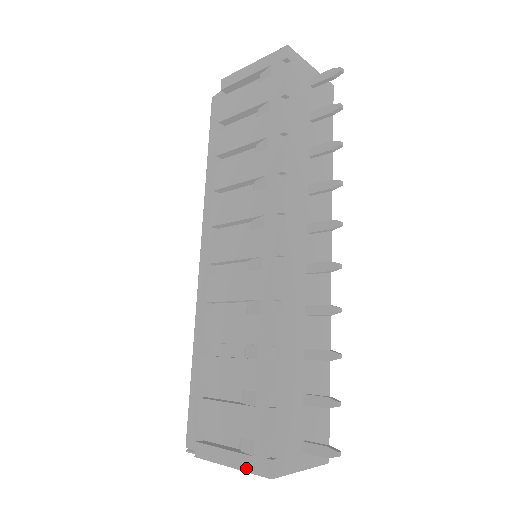
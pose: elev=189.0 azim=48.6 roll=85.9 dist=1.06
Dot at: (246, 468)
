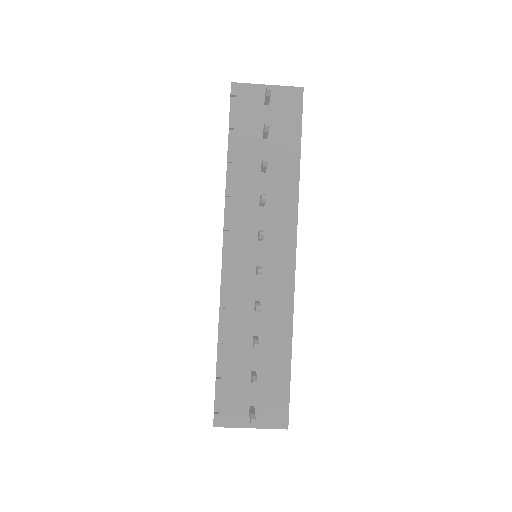
Dot at: occluded
